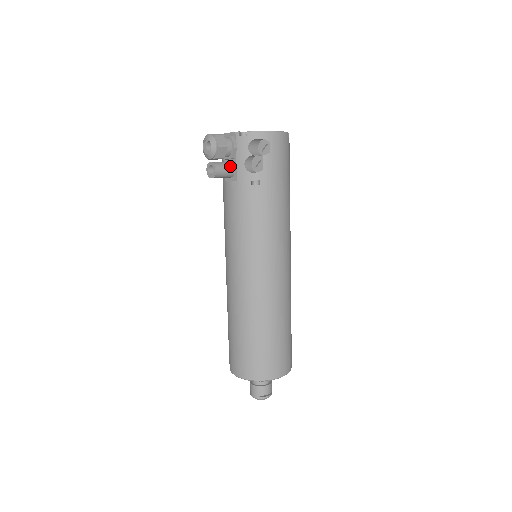
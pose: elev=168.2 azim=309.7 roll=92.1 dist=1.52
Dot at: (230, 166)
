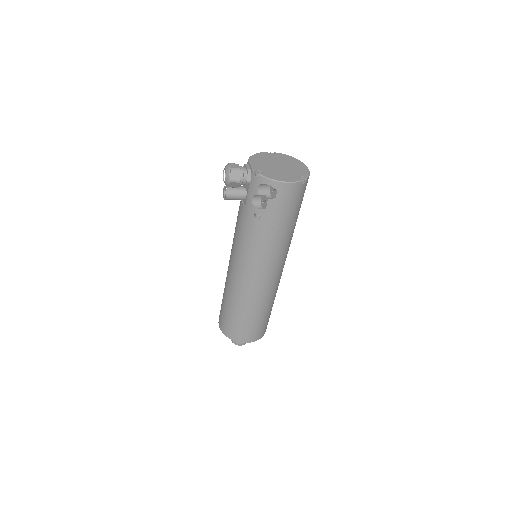
Dot at: (242, 194)
